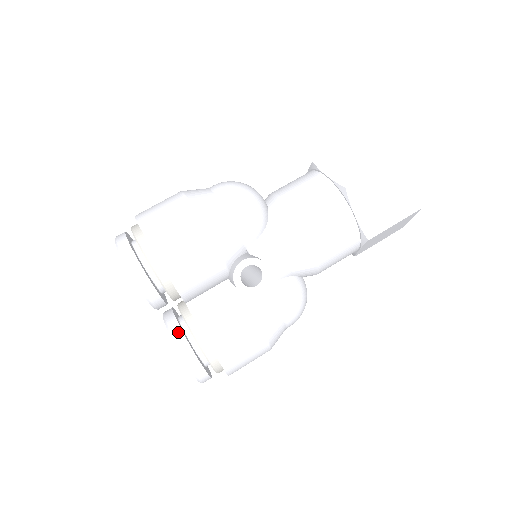
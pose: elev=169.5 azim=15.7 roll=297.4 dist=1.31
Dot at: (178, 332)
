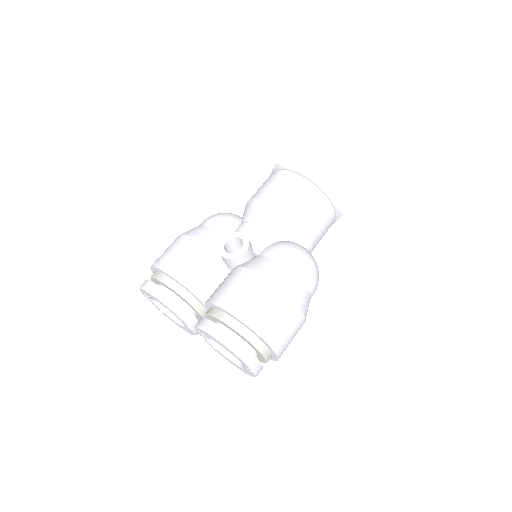
Dot at: (200, 320)
